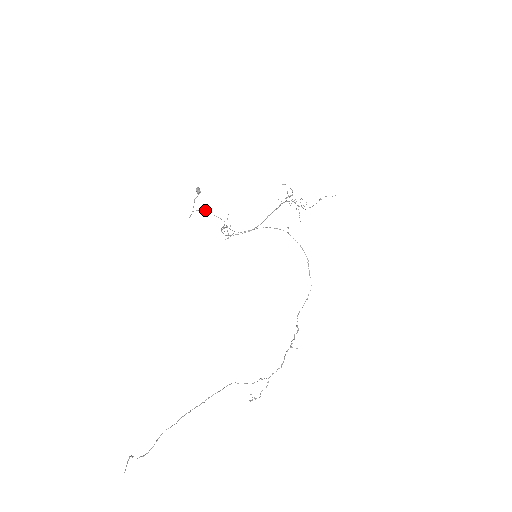
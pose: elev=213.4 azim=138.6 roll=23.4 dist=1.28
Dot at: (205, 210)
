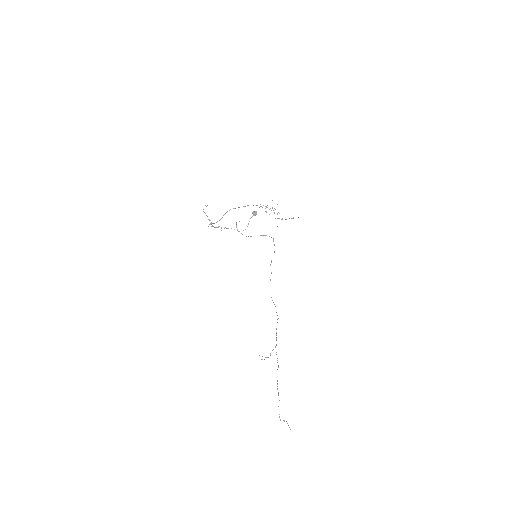
Dot at: occluded
